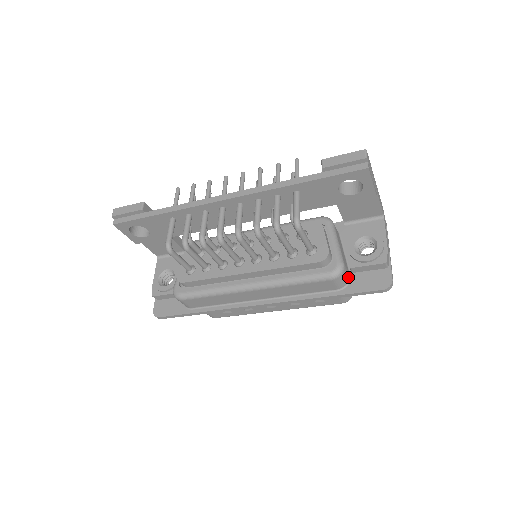
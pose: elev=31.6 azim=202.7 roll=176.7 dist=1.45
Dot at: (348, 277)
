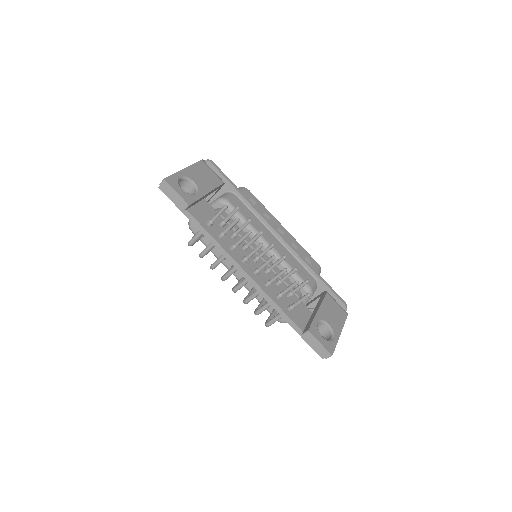
Dot at: occluded
